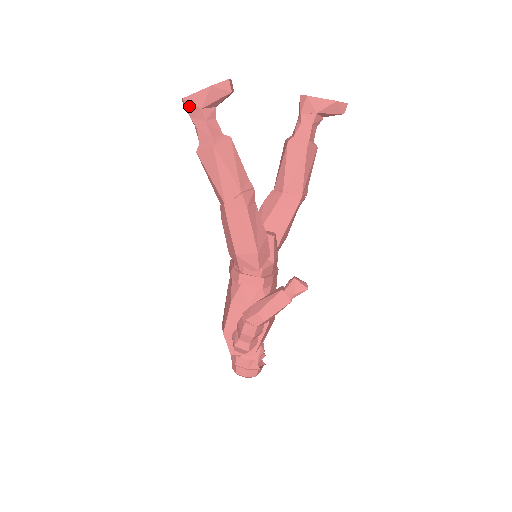
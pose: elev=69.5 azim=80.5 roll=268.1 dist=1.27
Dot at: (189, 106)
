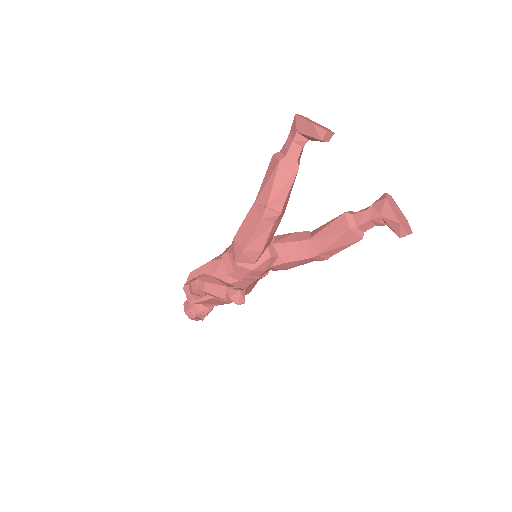
Dot at: (294, 122)
